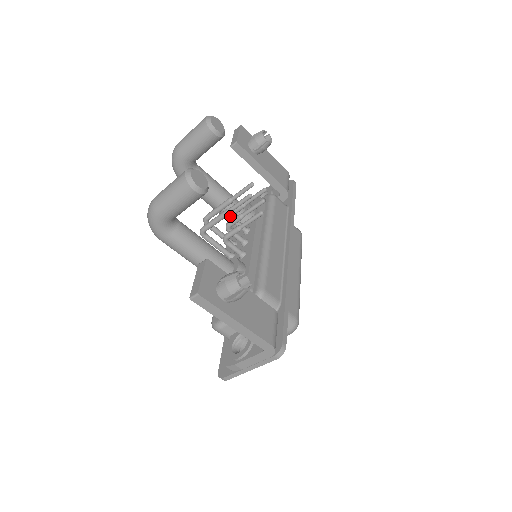
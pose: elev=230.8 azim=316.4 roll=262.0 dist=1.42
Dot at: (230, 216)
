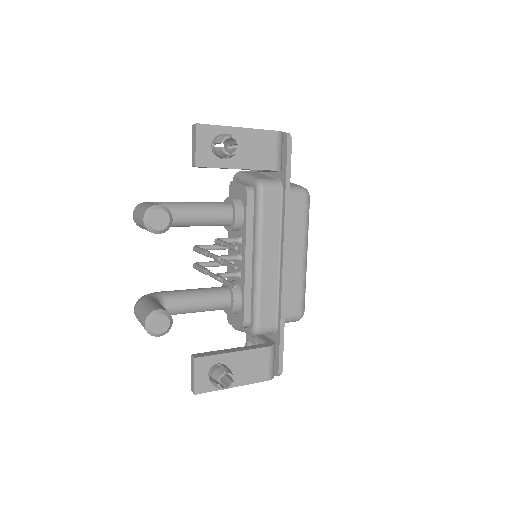
Dot at: occluded
